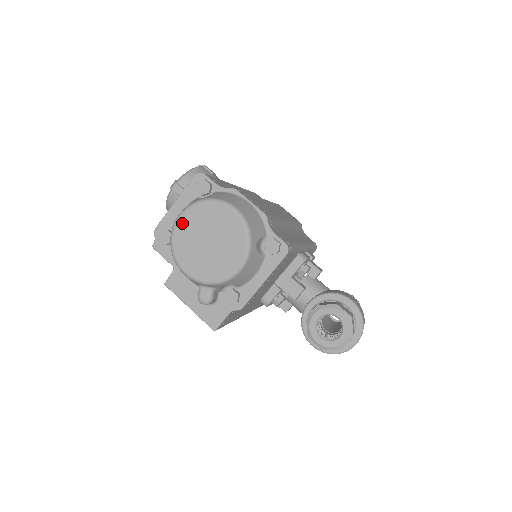
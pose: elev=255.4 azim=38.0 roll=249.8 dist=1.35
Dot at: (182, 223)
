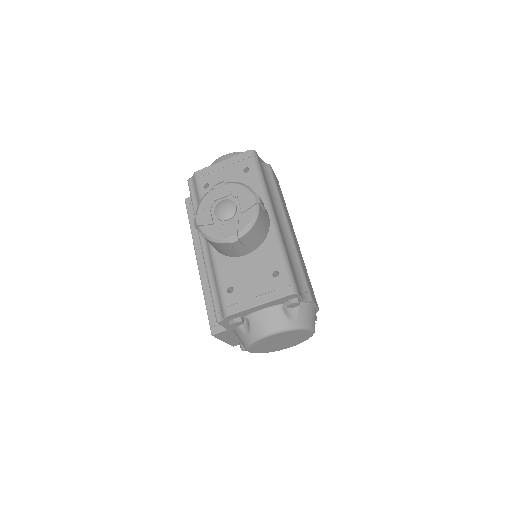
Dot at: (270, 338)
